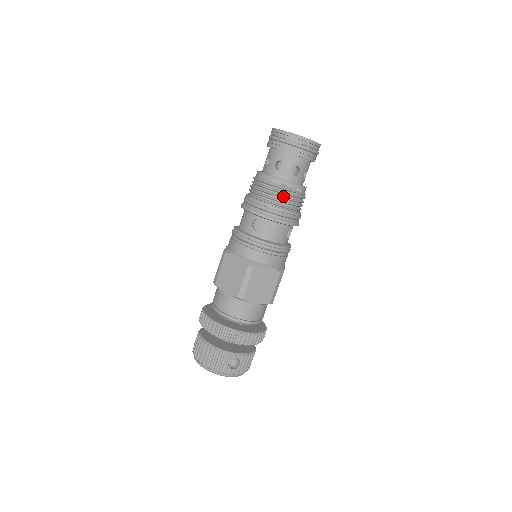
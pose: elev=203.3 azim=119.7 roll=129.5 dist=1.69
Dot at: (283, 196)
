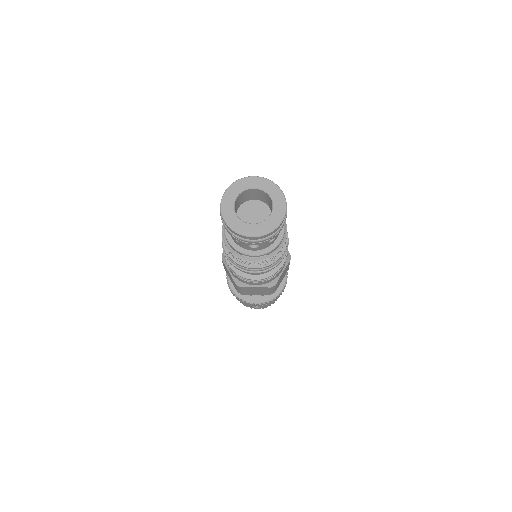
Dot at: (246, 261)
